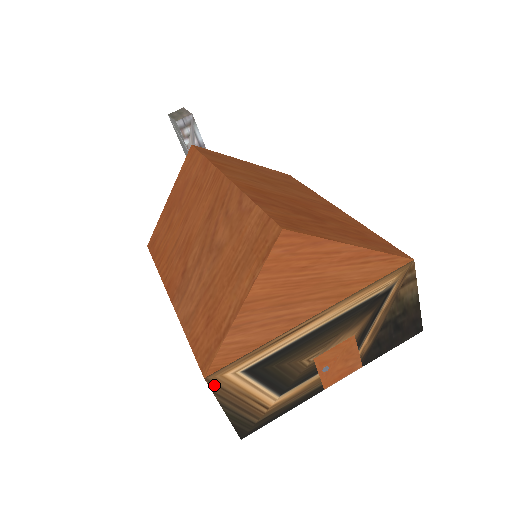
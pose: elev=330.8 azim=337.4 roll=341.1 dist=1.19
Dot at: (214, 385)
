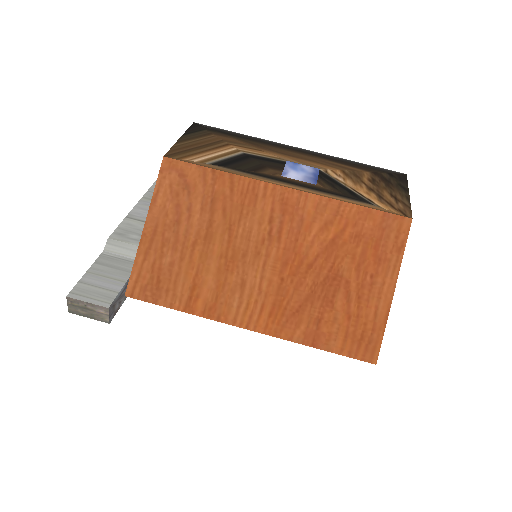
Dot at: occluded
